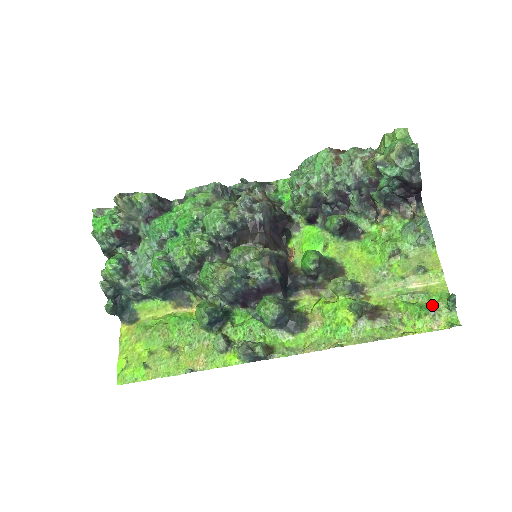
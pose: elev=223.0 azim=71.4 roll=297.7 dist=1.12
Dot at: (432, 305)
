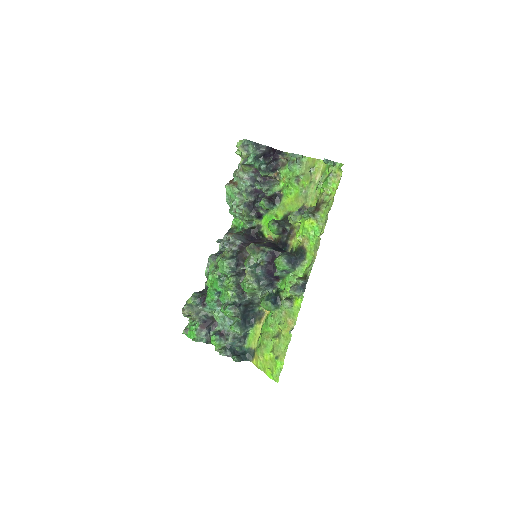
Dot at: (329, 174)
